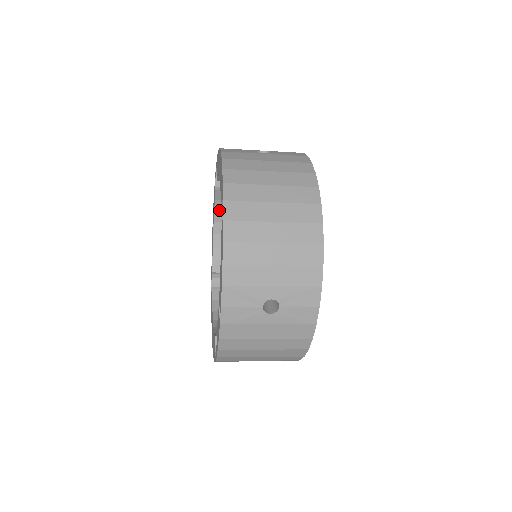
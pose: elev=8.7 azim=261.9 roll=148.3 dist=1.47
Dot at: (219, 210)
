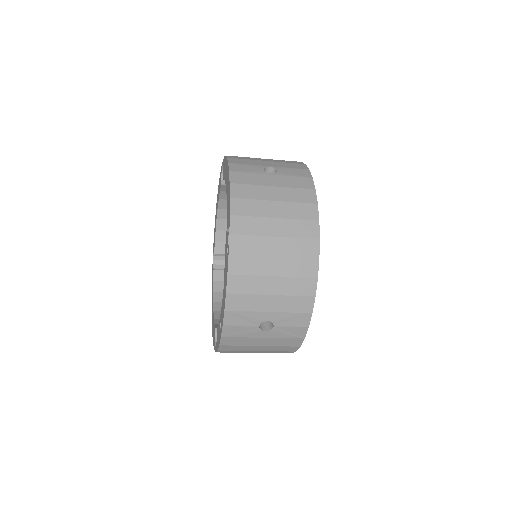
Dot at: (223, 199)
